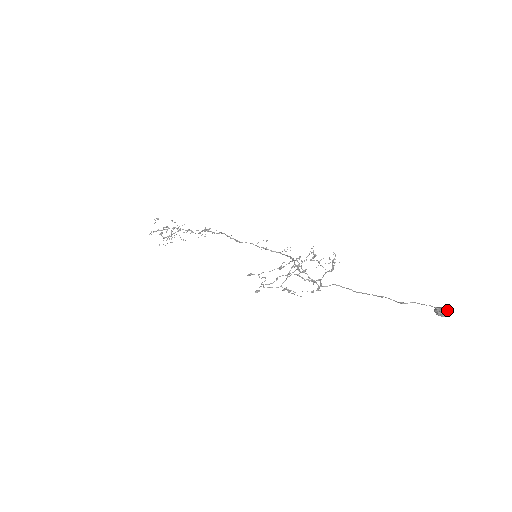
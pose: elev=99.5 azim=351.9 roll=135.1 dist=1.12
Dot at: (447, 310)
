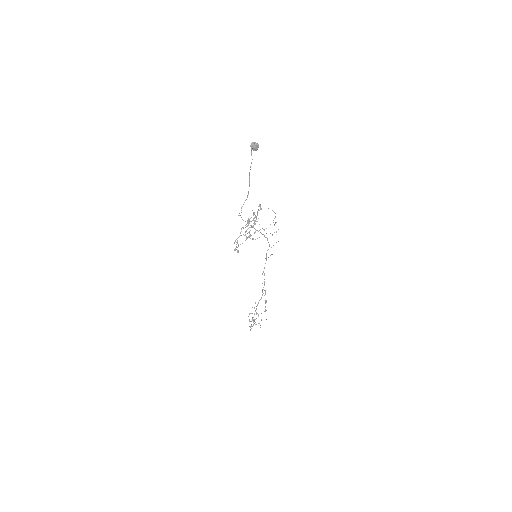
Dot at: (253, 143)
